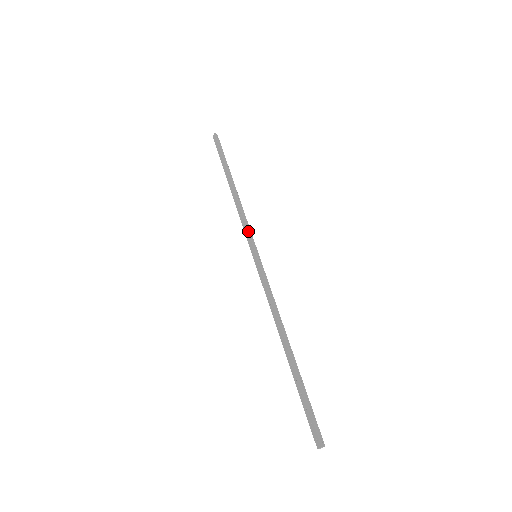
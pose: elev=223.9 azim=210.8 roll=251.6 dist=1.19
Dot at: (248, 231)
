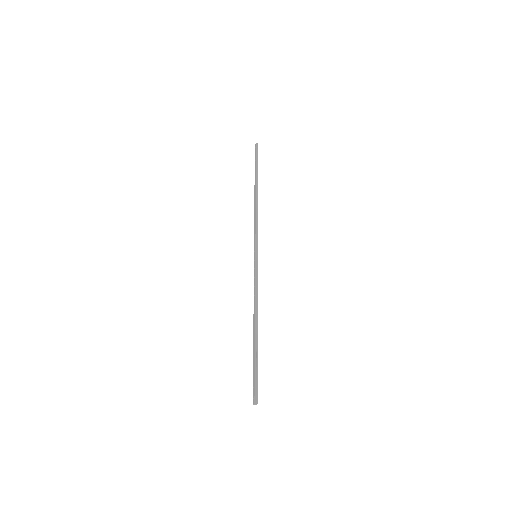
Dot at: (255, 235)
